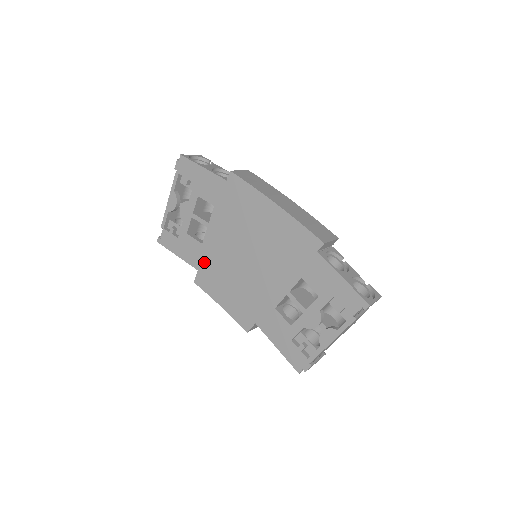
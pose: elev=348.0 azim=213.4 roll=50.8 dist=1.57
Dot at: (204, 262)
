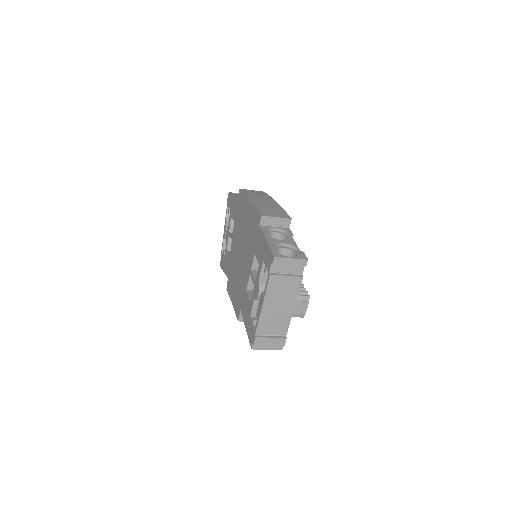
Dot at: (230, 269)
